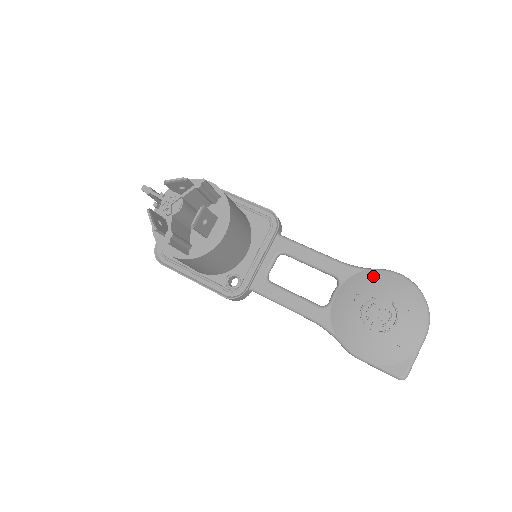
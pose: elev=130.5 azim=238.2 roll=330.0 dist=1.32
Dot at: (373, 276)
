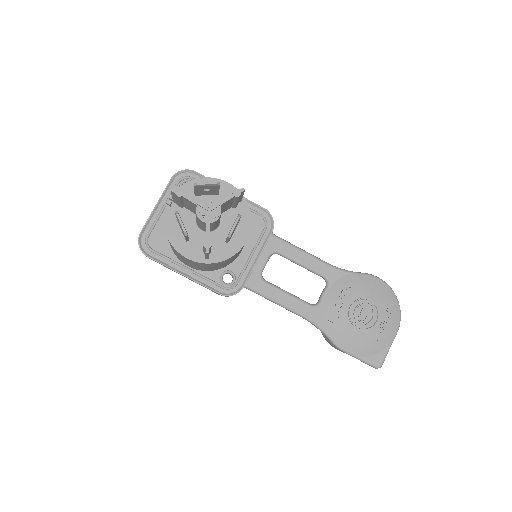
Dot at: (358, 279)
